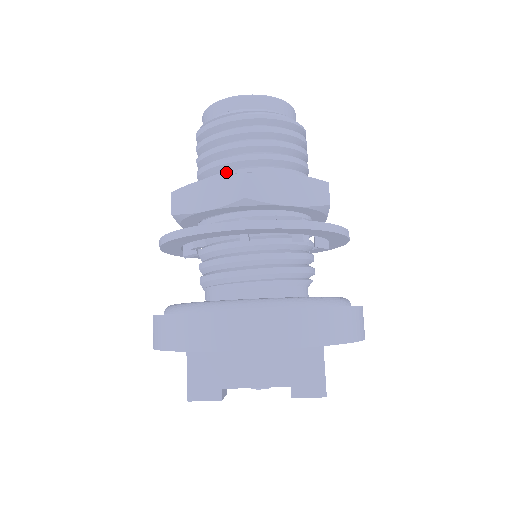
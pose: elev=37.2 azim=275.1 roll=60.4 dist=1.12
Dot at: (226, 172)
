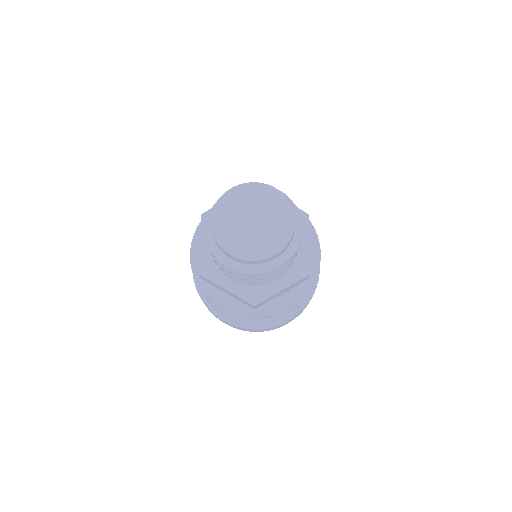
Dot at: (239, 282)
